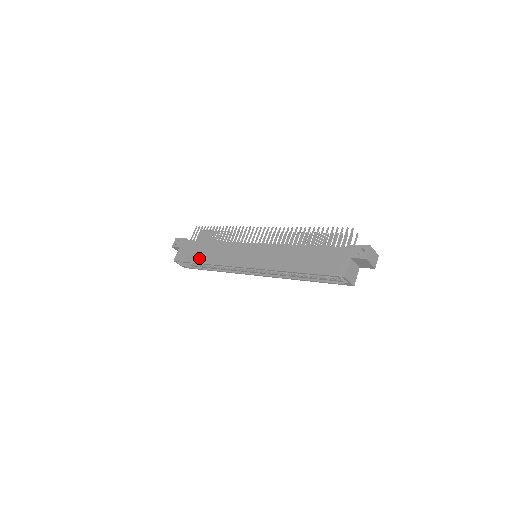
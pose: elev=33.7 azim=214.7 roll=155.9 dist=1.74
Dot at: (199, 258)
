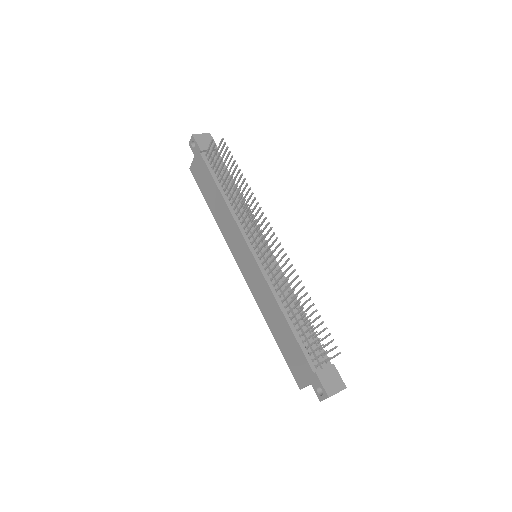
Dot at: (208, 199)
